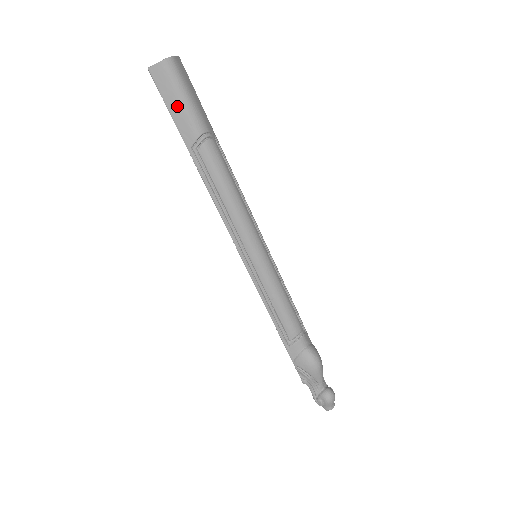
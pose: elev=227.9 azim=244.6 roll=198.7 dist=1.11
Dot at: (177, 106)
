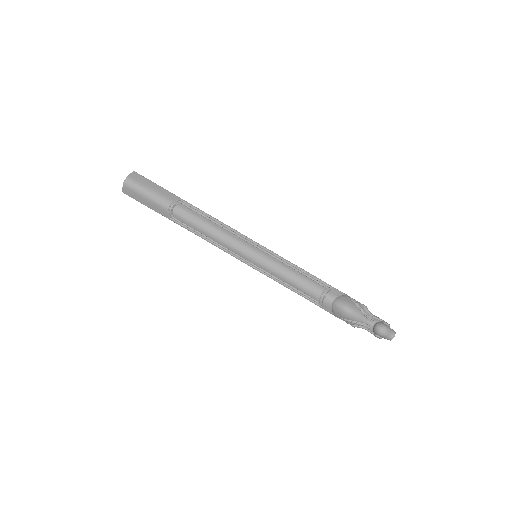
Dot at: (147, 201)
